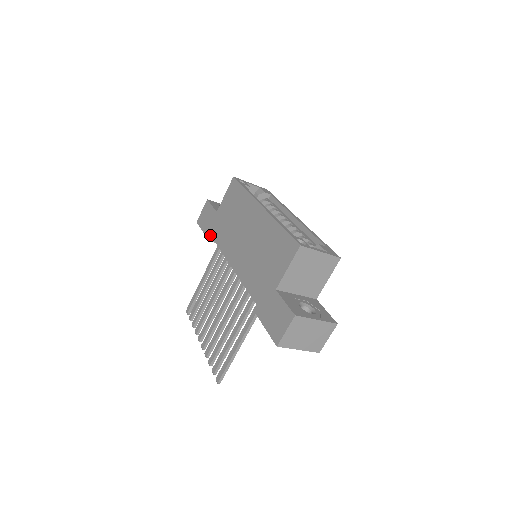
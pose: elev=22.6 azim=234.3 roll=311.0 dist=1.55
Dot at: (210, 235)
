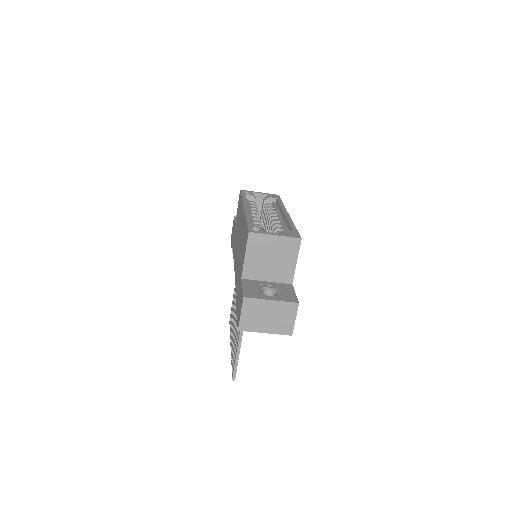
Dot at: (232, 247)
